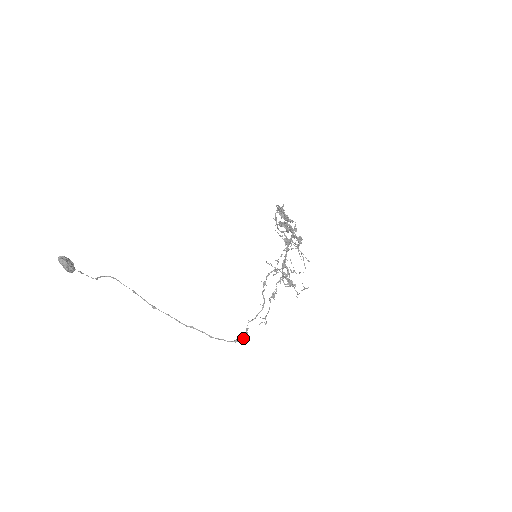
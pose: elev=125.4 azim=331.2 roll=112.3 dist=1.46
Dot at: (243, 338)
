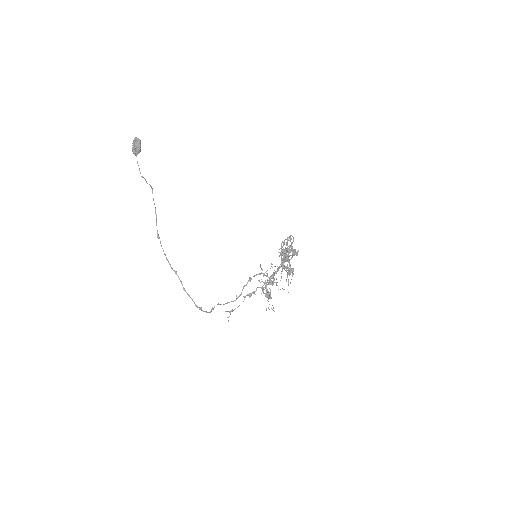
Dot at: (206, 312)
